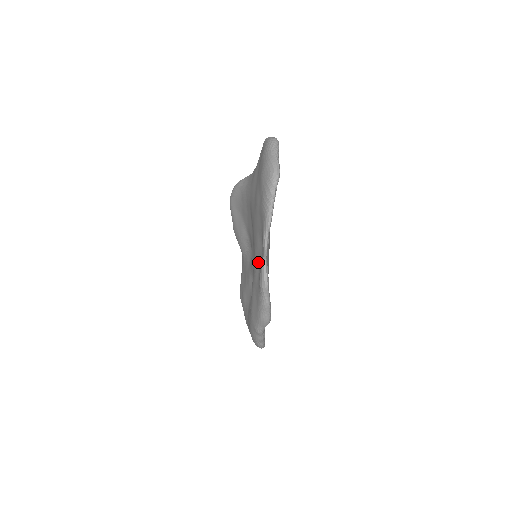
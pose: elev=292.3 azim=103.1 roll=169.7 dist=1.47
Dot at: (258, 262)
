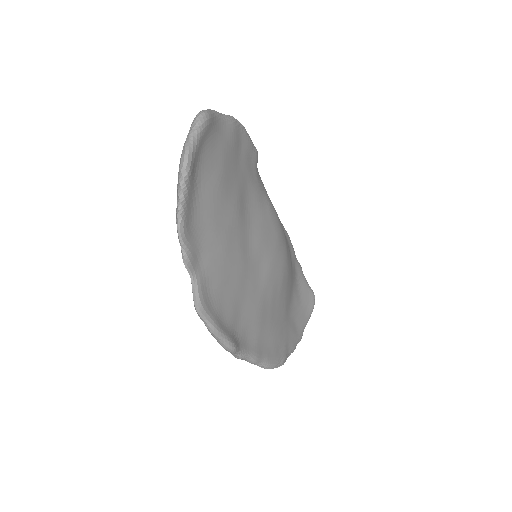
Dot at: occluded
